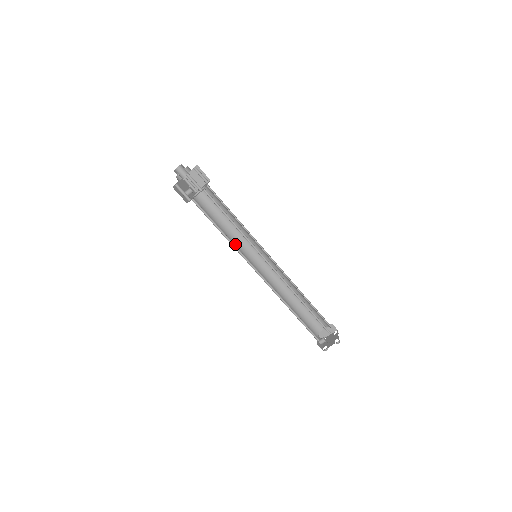
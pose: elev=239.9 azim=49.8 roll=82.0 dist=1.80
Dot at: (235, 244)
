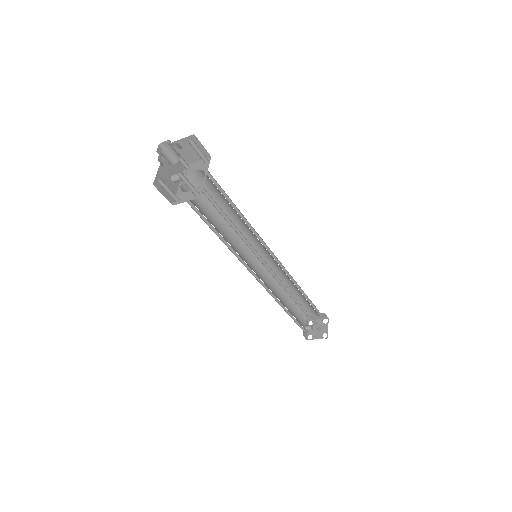
Dot at: (231, 239)
